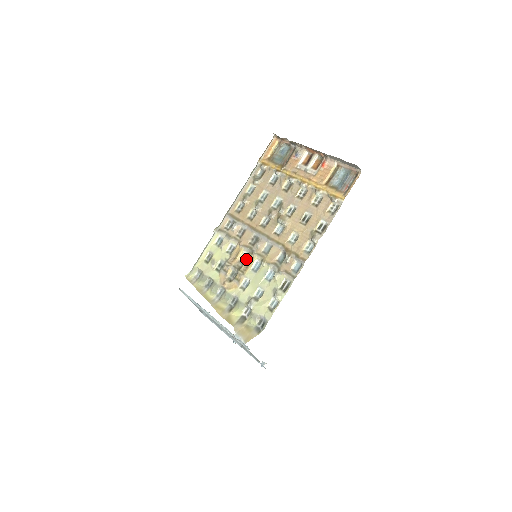
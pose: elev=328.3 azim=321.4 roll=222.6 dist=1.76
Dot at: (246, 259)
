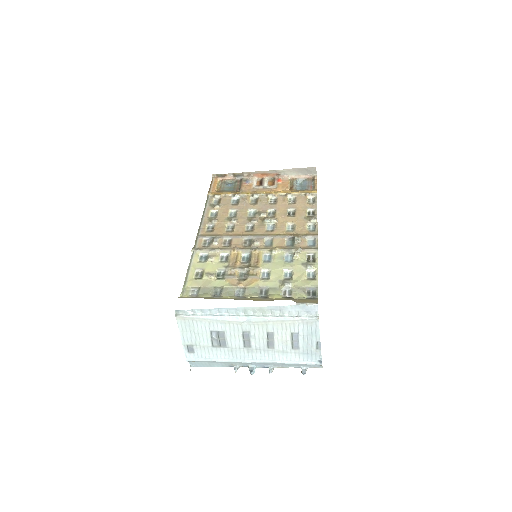
Dot at: (249, 259)
